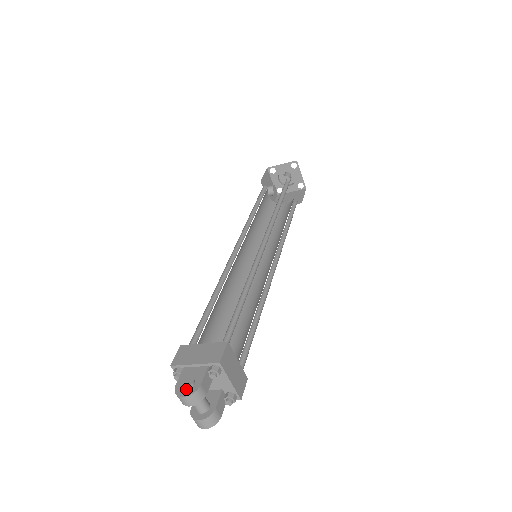
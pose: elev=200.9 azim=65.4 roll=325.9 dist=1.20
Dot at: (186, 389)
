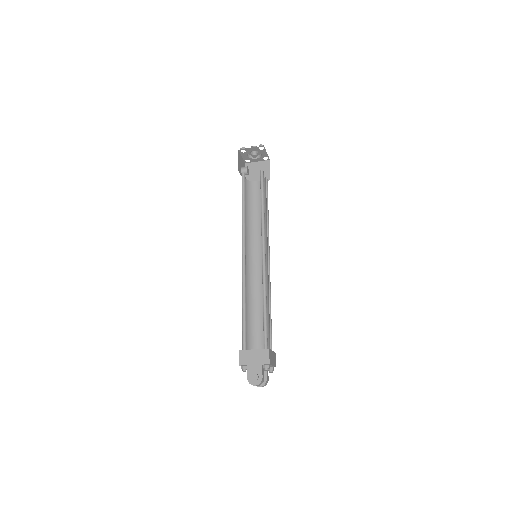
Dot at: (255, 381)
